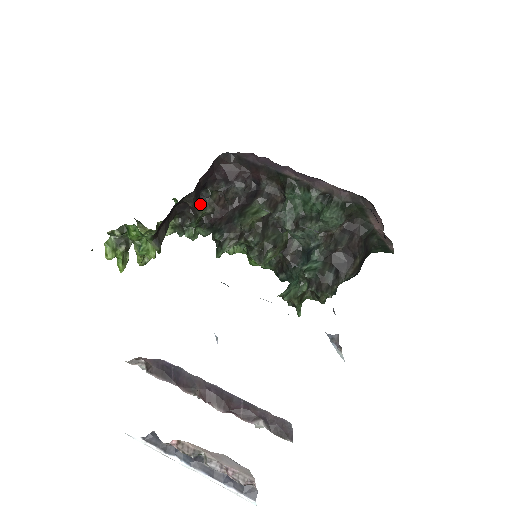
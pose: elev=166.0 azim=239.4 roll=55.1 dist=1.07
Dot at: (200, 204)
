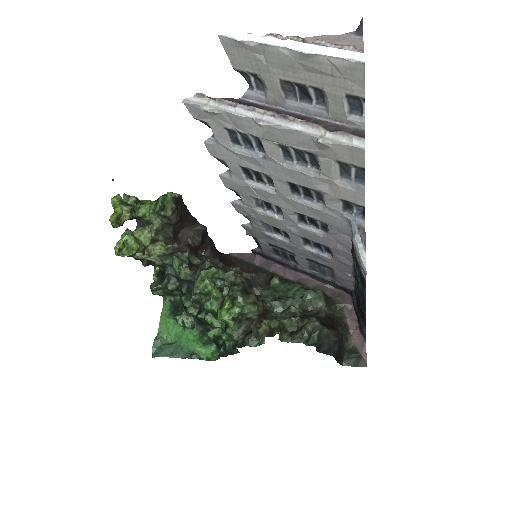
Dot at: (195, 254)
